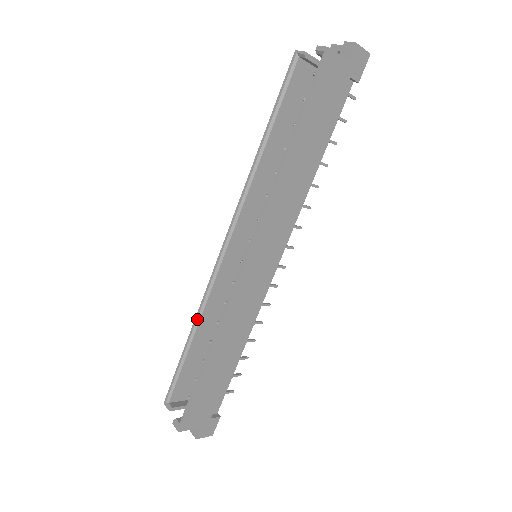
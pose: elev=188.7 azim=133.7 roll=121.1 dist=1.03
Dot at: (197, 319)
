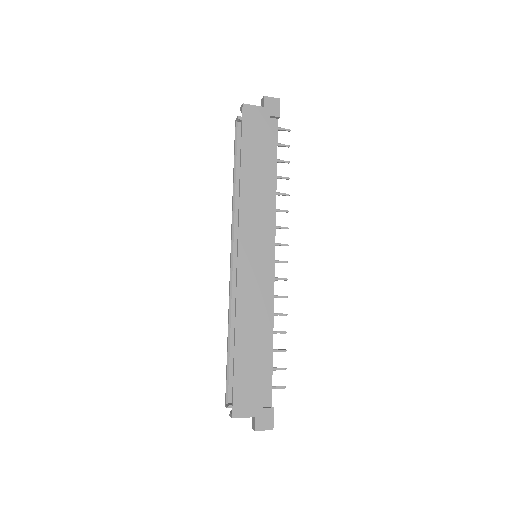
Dot at: (229, 320)
